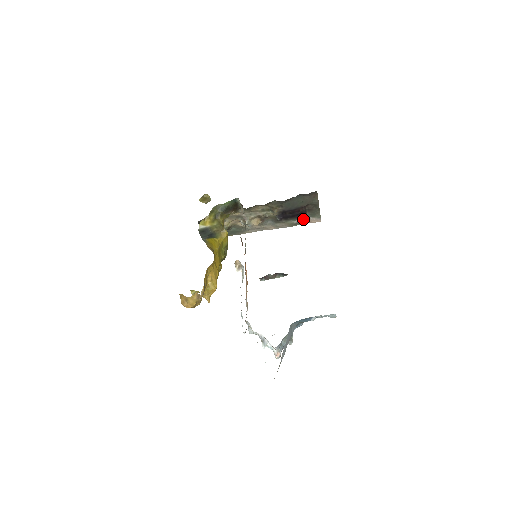
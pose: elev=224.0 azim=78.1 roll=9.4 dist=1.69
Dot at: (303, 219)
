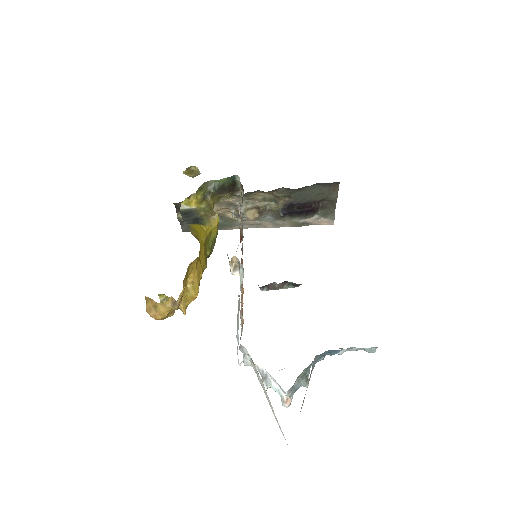
Dot at: (312, 218)
